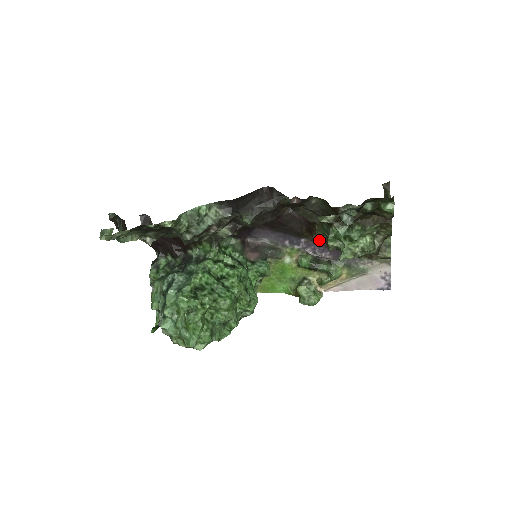
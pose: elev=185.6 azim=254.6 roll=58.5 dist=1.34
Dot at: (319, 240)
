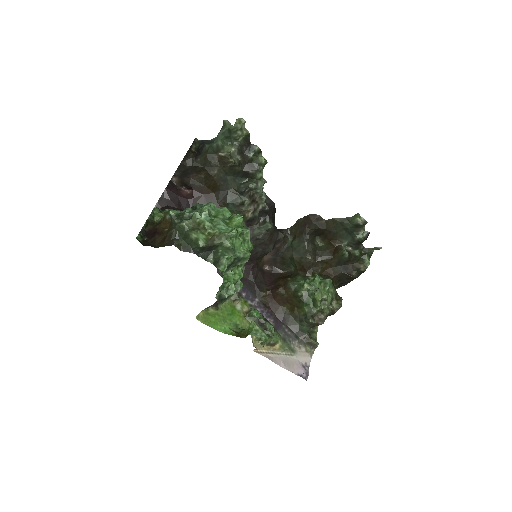
Dot at: (269, 307)
